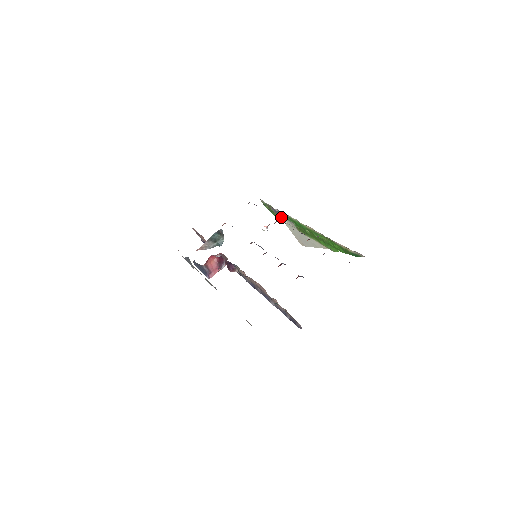
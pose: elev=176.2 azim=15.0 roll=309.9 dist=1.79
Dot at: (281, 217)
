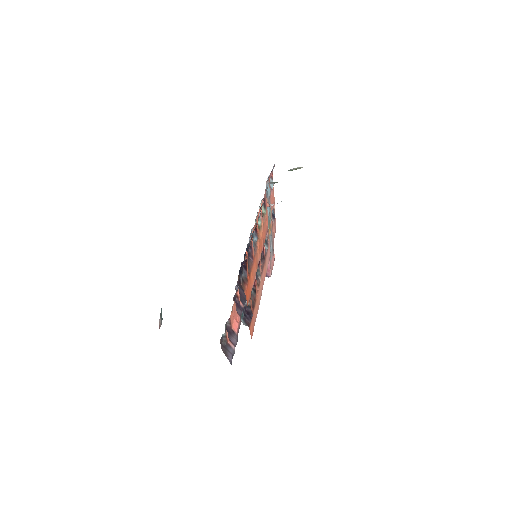
Dot at: (292, 170)
